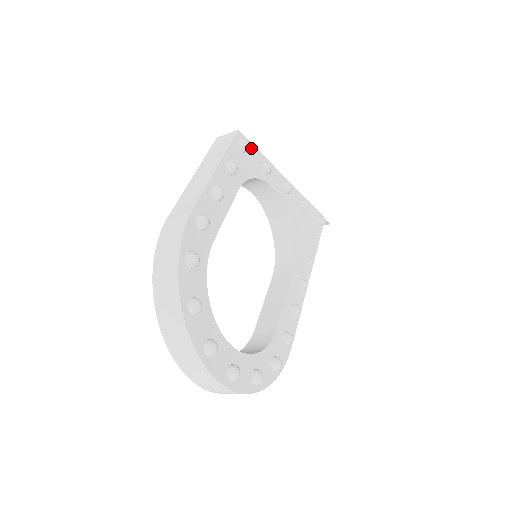
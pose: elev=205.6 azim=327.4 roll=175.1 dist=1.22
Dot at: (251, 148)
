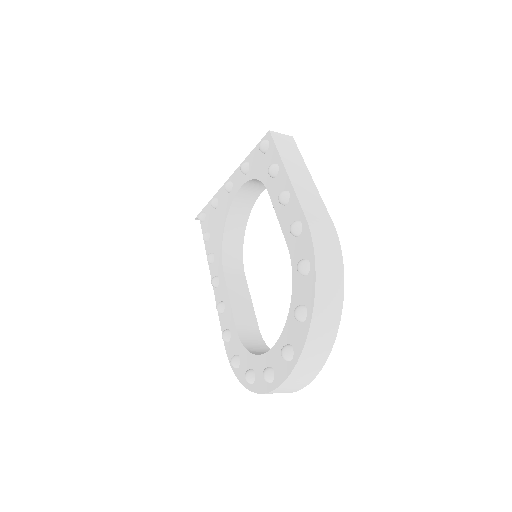
Dot at: occluded
